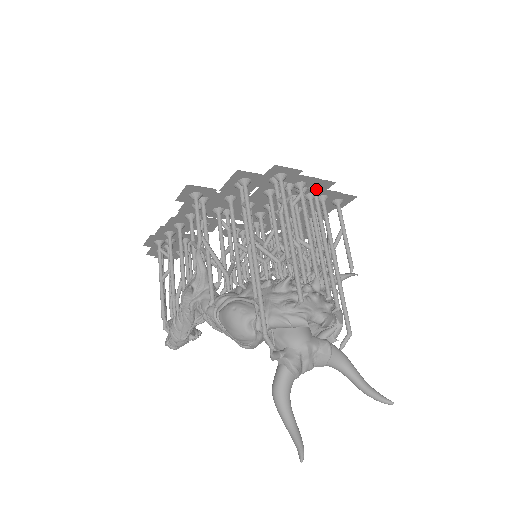
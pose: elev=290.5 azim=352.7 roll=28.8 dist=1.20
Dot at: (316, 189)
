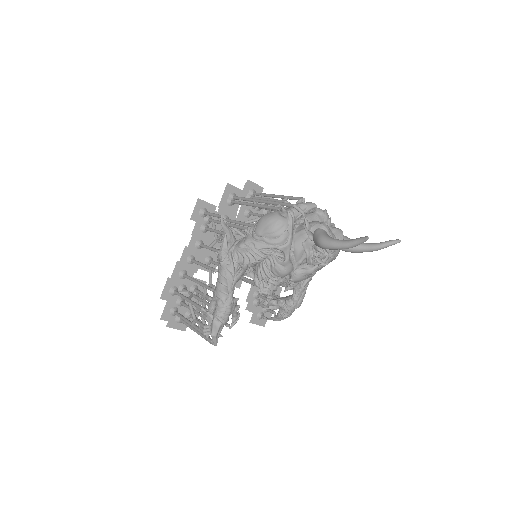
Dot at: occluded
